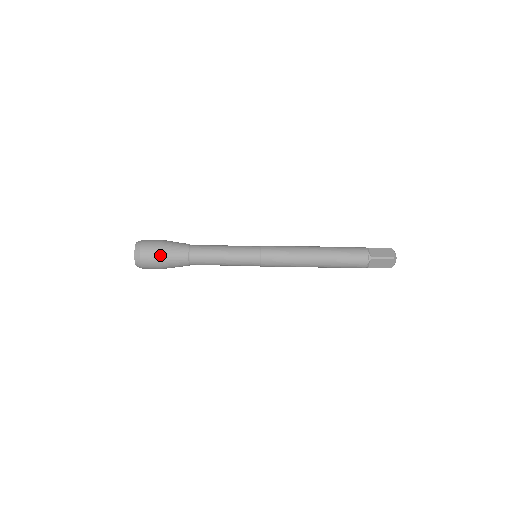
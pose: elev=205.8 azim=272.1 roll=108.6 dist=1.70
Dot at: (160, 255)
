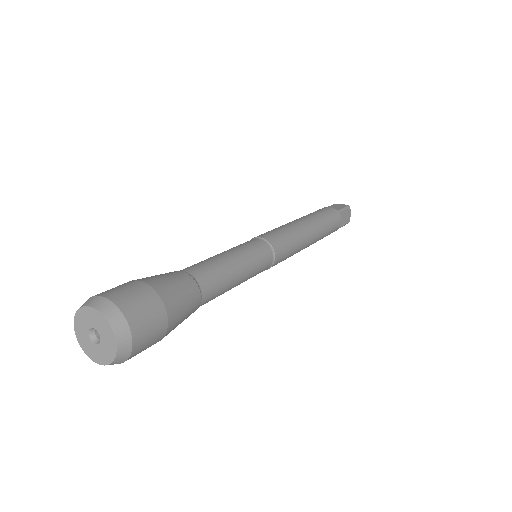
Dot at: occluded
